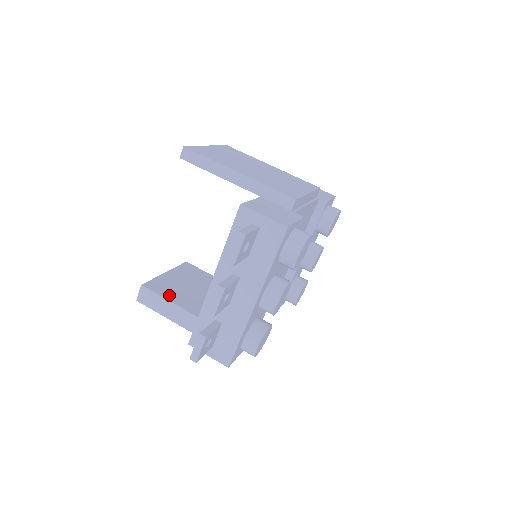
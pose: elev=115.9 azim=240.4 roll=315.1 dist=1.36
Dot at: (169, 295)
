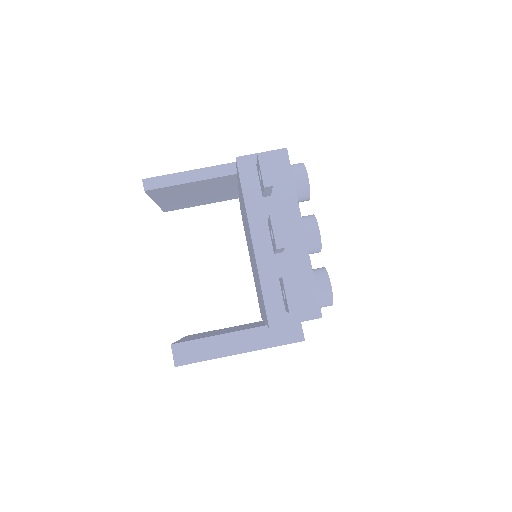
Dot at: occluded
